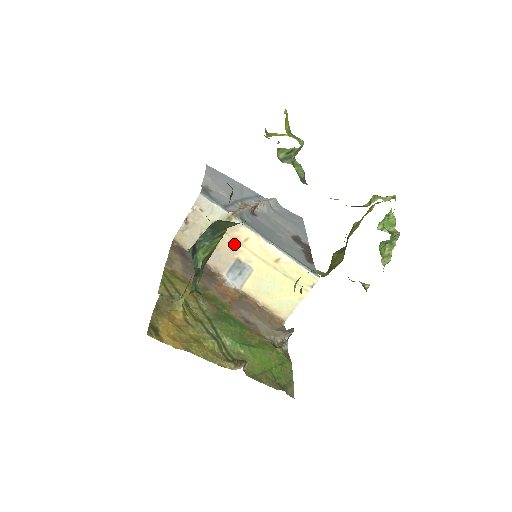
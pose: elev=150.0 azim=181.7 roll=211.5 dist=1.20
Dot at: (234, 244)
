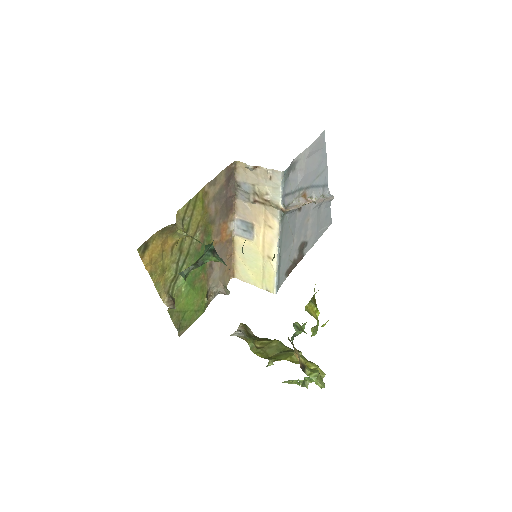
Dot at: (262, 217)
